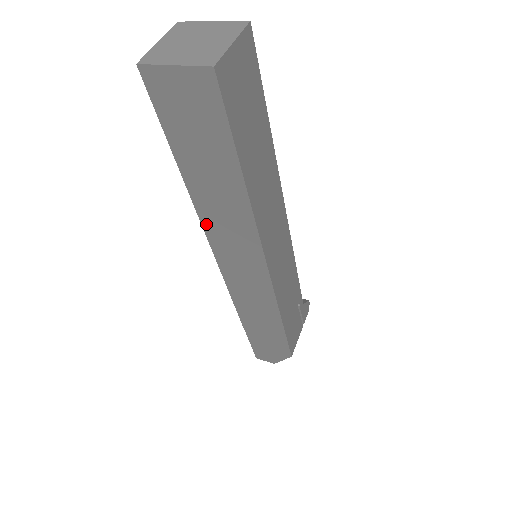
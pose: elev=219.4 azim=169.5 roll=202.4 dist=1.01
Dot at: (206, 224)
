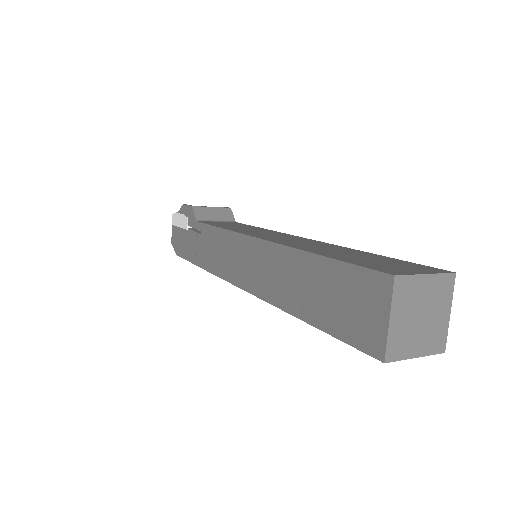
Dot at: occluded
